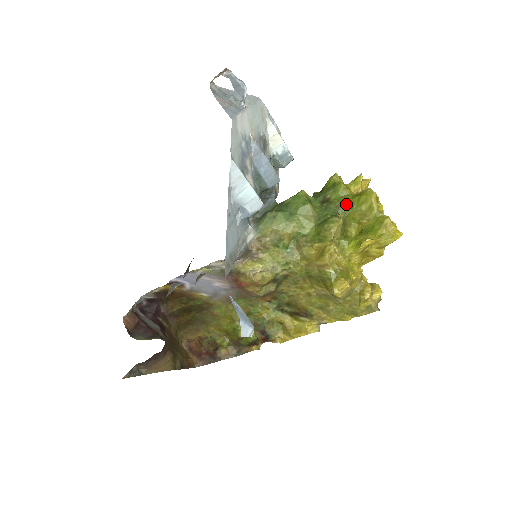
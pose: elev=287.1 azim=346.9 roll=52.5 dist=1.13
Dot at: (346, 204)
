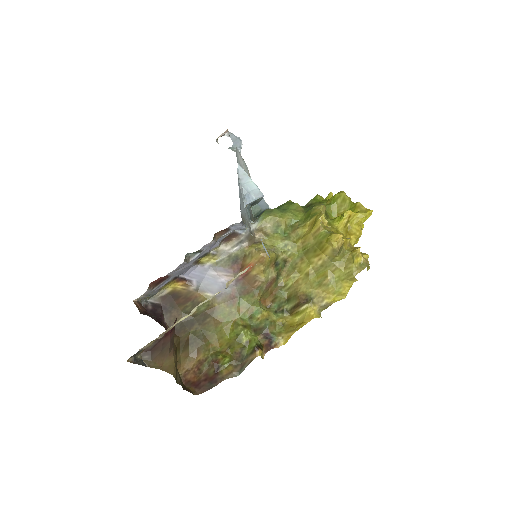
Dot at: (325, 203)
